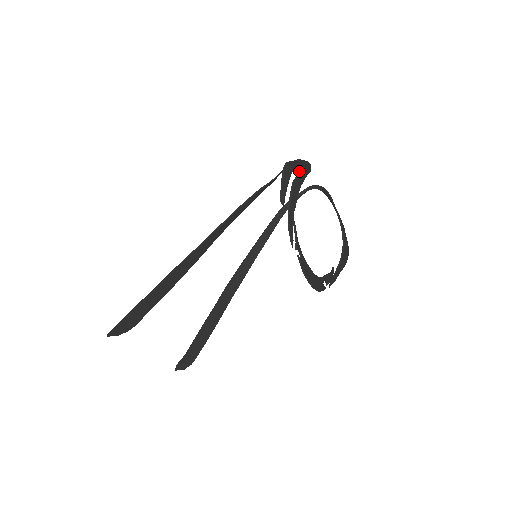
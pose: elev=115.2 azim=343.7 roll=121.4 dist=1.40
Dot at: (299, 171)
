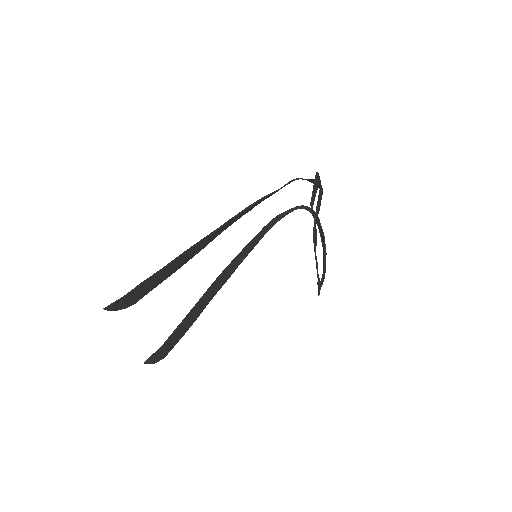
Dot at: (320, 184)
